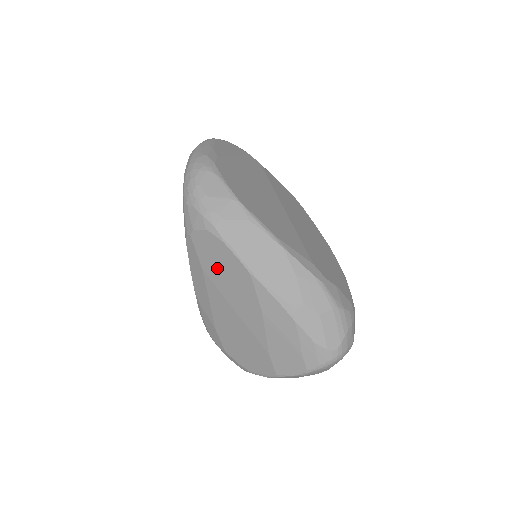
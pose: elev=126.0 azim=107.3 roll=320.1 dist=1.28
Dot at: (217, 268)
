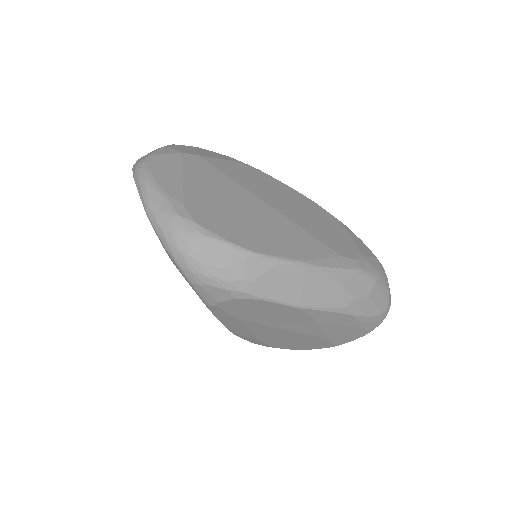
Dot at: (257, 315)
